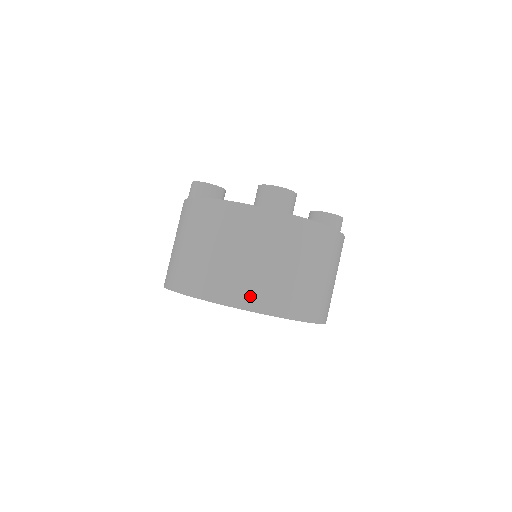
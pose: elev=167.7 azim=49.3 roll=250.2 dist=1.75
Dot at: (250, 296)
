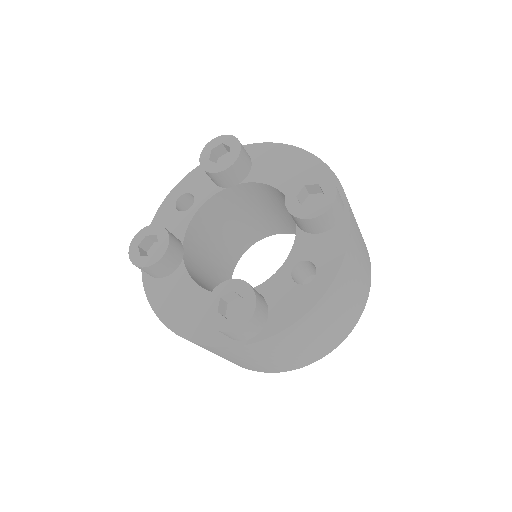
Dot at: (278, 369)
